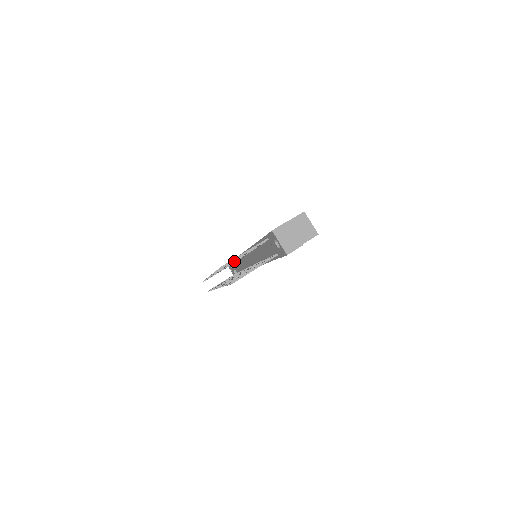
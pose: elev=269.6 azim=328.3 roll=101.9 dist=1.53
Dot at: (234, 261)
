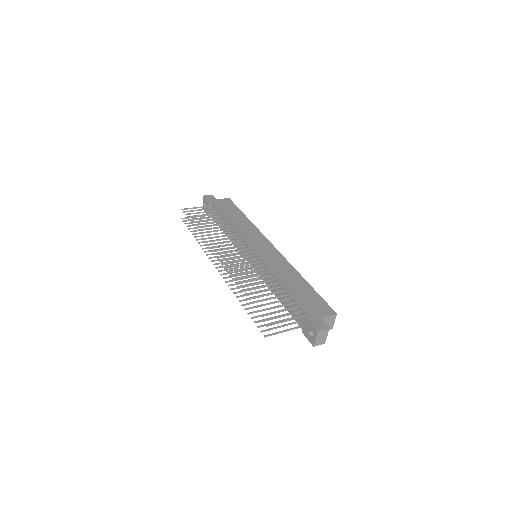
Dot at: occluded
